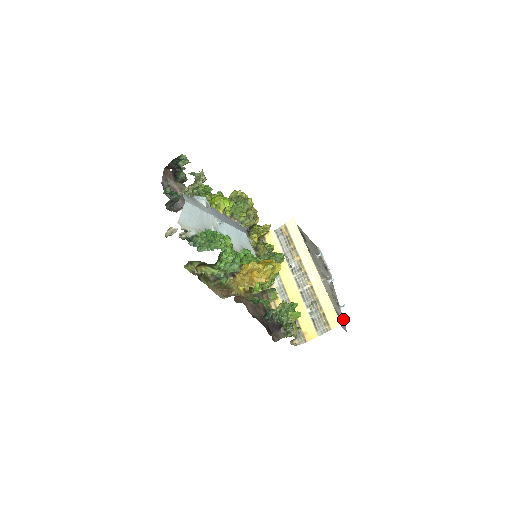
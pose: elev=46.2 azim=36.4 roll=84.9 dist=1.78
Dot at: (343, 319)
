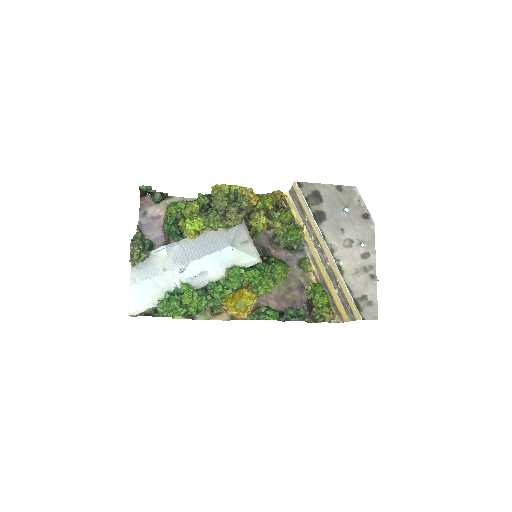
Dot at: occluded
